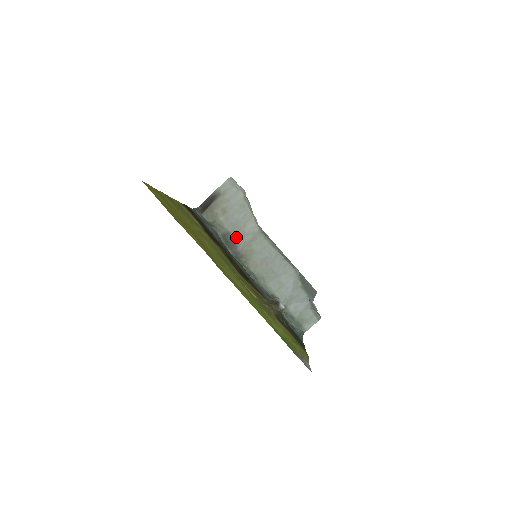
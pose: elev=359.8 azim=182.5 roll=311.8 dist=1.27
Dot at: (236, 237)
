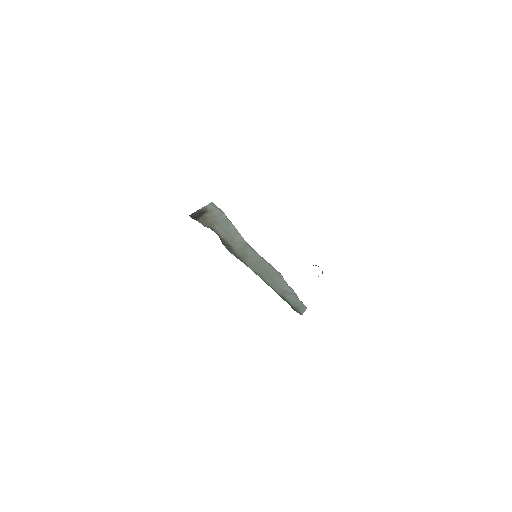
Dot at: (230, 243)
